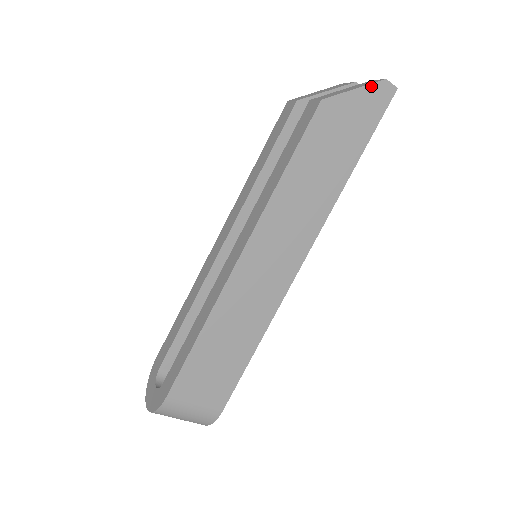
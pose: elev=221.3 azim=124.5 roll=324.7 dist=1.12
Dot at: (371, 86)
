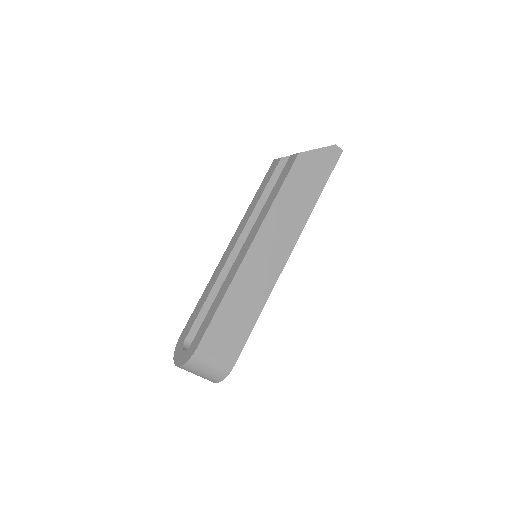
Dot at: (327, 148)
